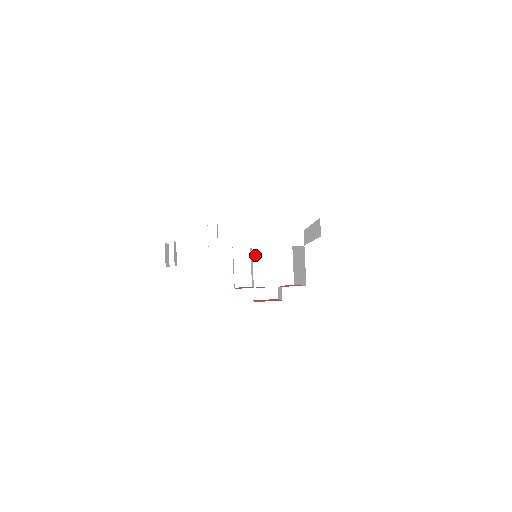
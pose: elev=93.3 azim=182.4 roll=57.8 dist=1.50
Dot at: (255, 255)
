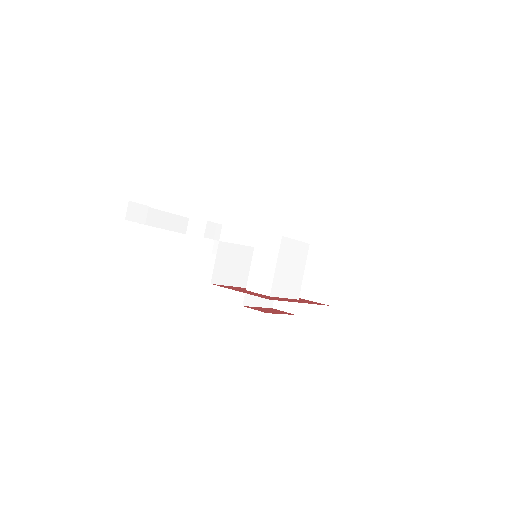
Dot at: (255, 255)
